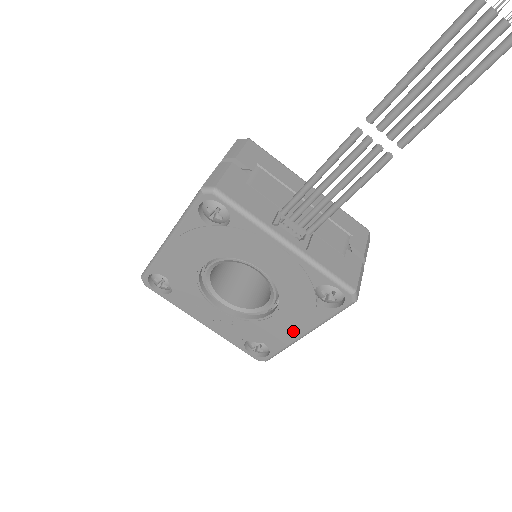
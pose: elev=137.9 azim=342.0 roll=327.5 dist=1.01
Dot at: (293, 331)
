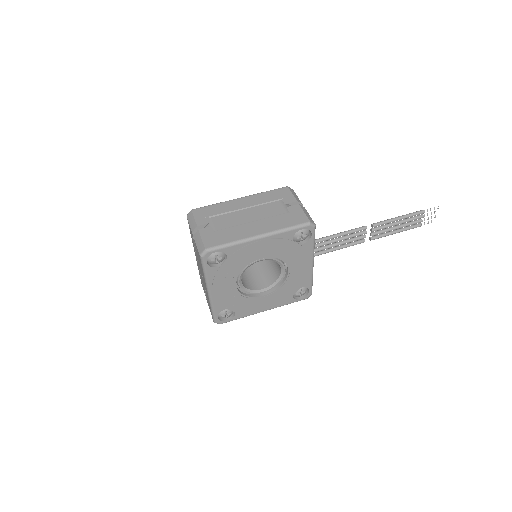
Dot at: (263, 308)
